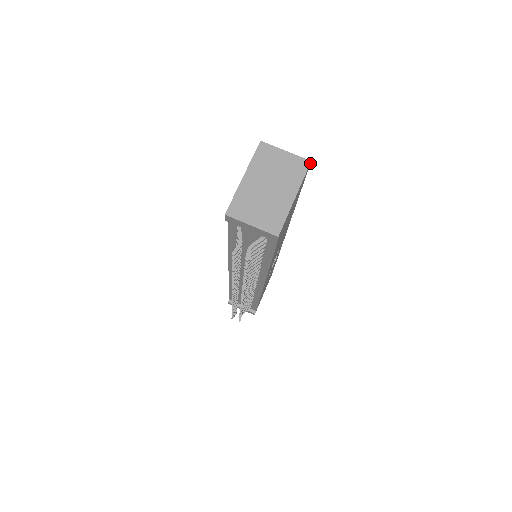
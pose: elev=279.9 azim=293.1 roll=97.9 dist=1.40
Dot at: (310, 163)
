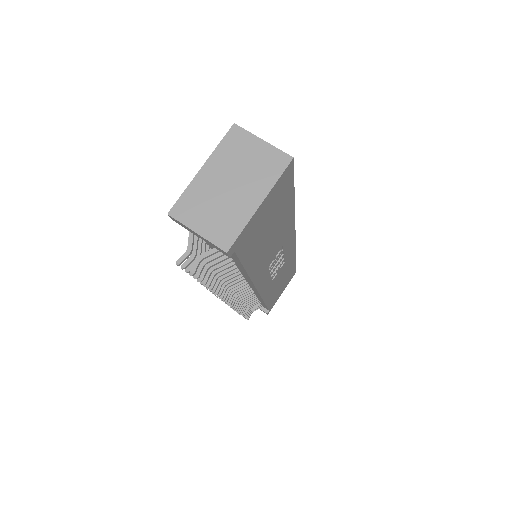
Dot at: (293, 160)
